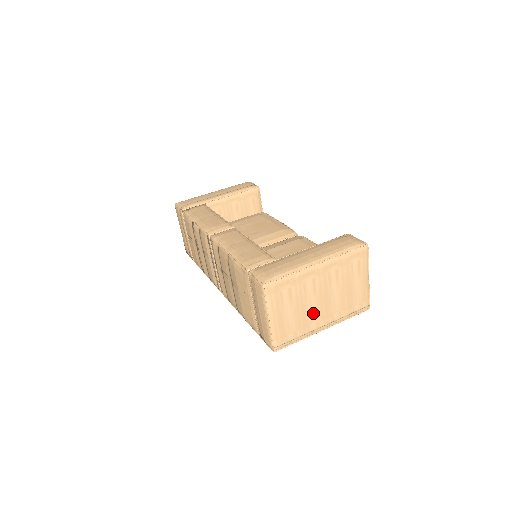
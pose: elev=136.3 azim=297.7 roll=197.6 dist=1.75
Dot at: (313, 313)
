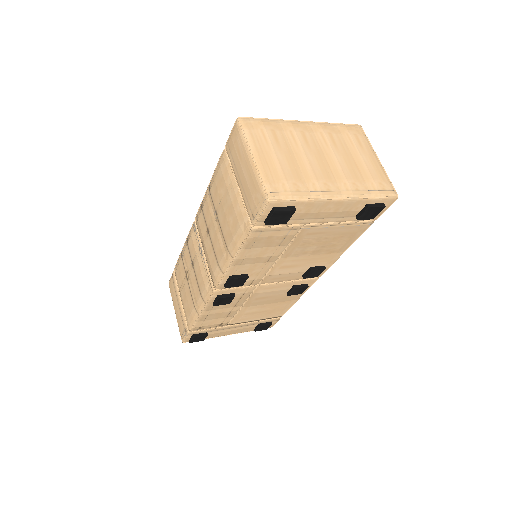
Dot at: (314, 169)
